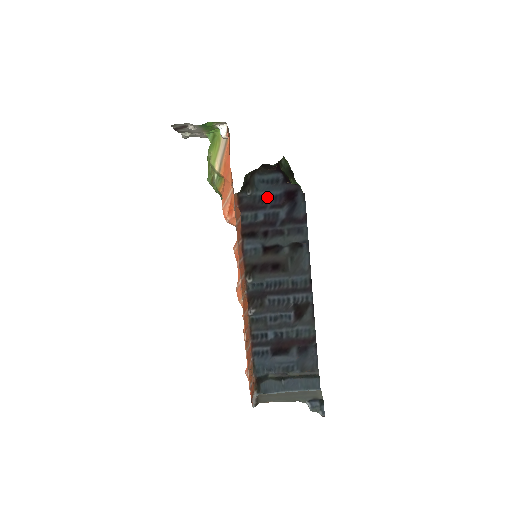
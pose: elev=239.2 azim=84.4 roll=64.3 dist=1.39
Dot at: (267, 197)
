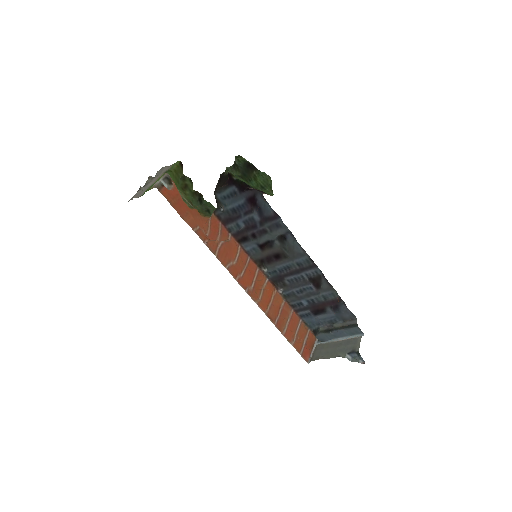
Dot at: (236, 208)
